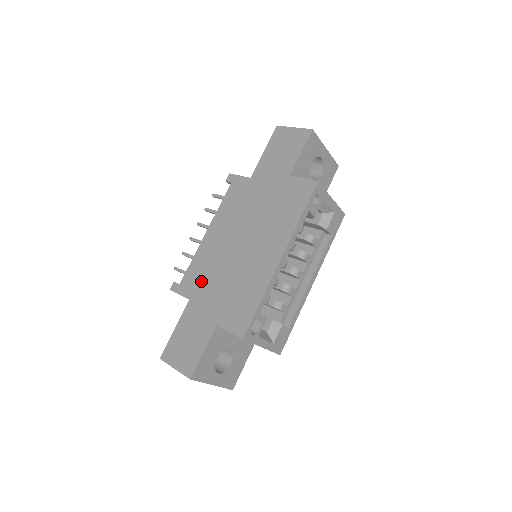
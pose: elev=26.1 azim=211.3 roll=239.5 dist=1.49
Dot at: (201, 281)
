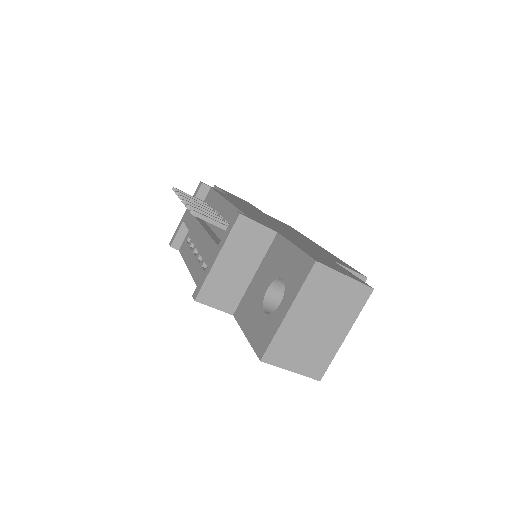
Dot at: occluded
